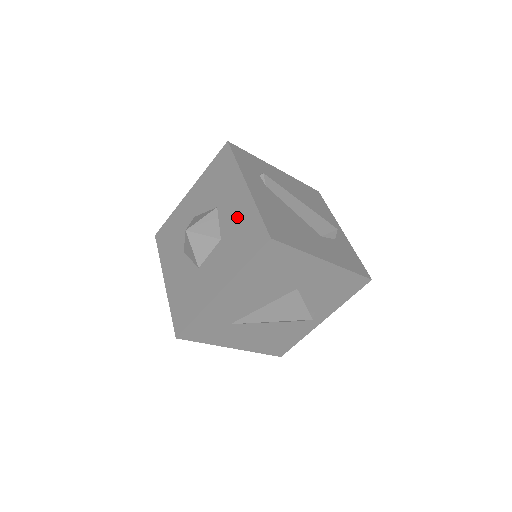
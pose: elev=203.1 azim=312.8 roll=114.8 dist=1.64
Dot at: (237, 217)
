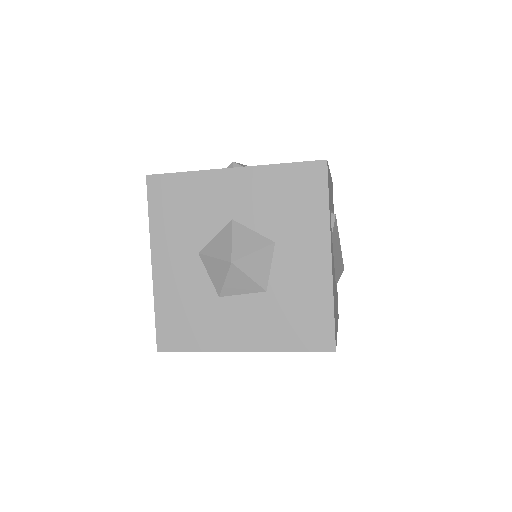
Dot at: (301, 286)
